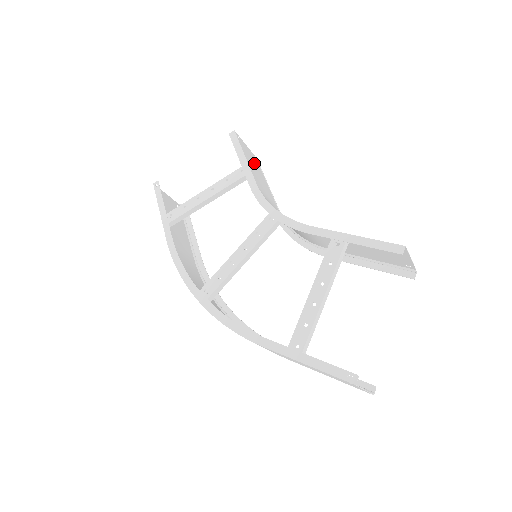
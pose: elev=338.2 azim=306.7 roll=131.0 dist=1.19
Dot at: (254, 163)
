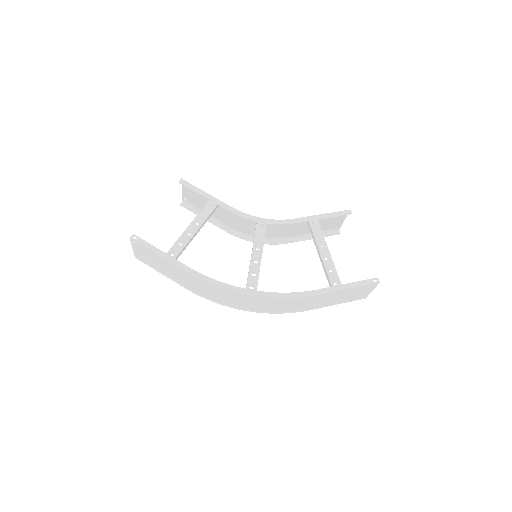
Dot at: (199, 201)
